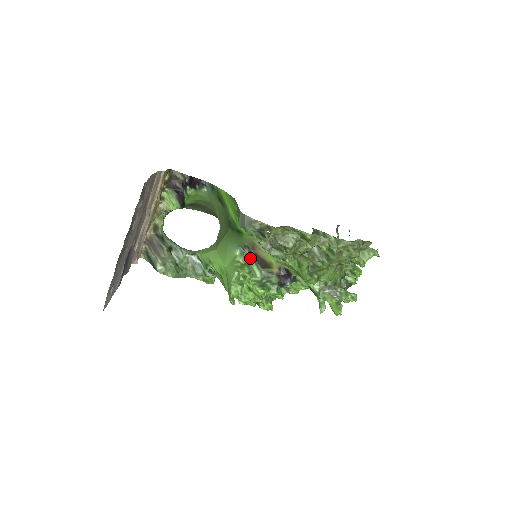
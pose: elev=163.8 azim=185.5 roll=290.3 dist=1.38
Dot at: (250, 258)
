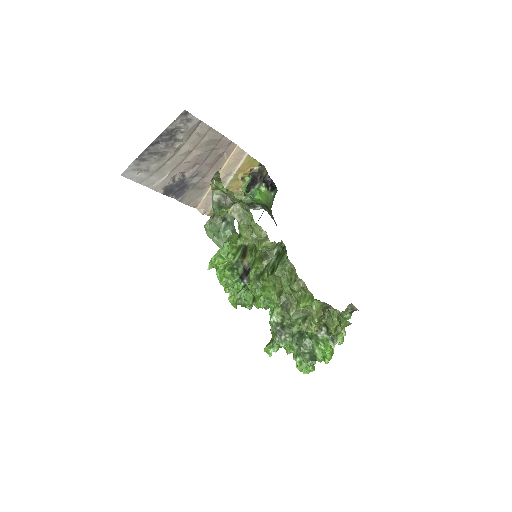
Dot at: (243, 245)
